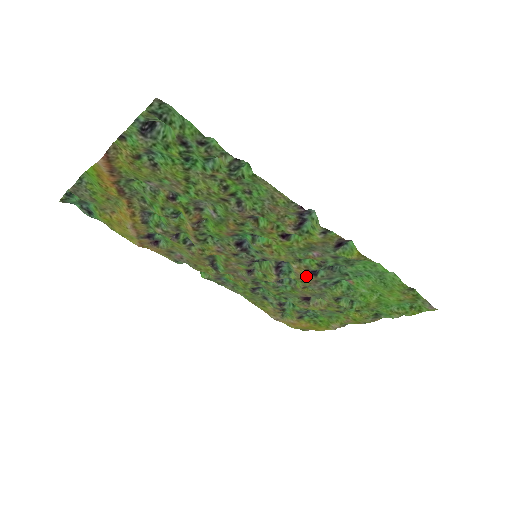
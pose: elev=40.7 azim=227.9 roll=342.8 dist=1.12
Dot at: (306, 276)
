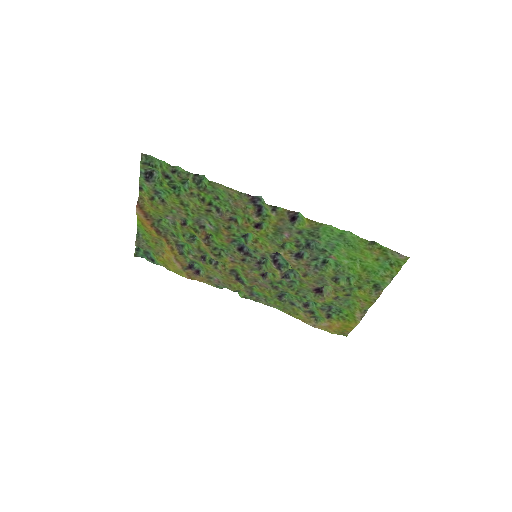
Dot at: (295, 261)
